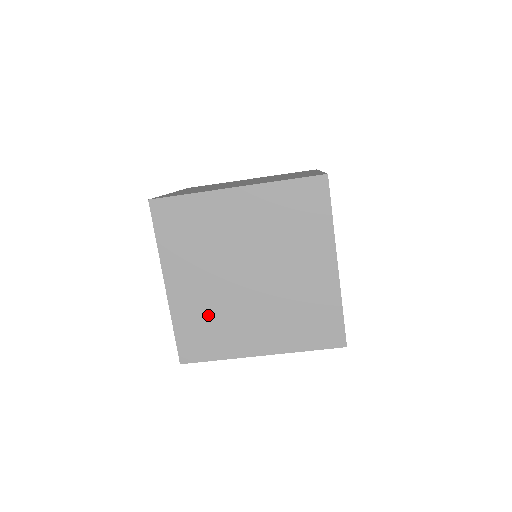
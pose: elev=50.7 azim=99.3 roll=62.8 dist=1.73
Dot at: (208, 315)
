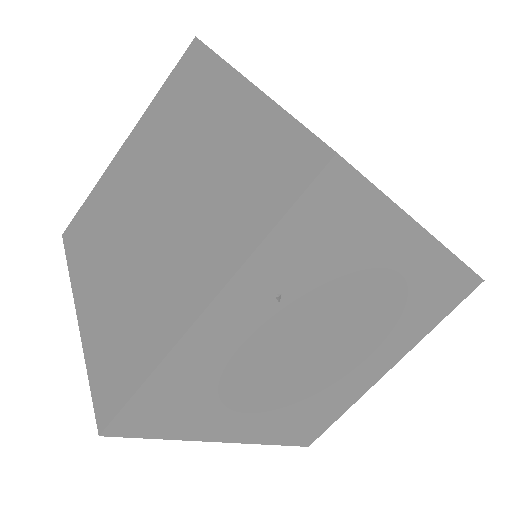
Dot at: (121, 311)
